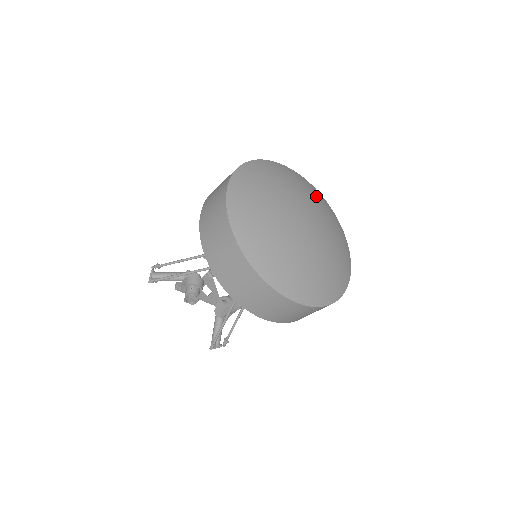
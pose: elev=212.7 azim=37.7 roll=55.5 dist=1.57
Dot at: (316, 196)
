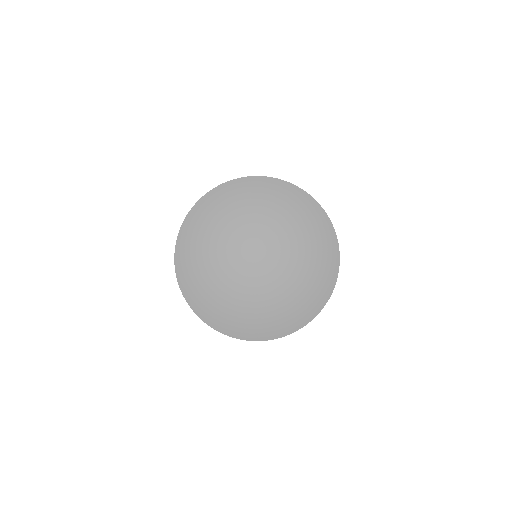
Dot at: (306, 229)
